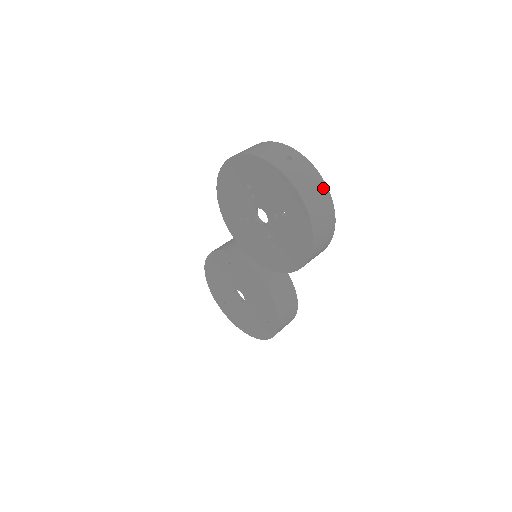
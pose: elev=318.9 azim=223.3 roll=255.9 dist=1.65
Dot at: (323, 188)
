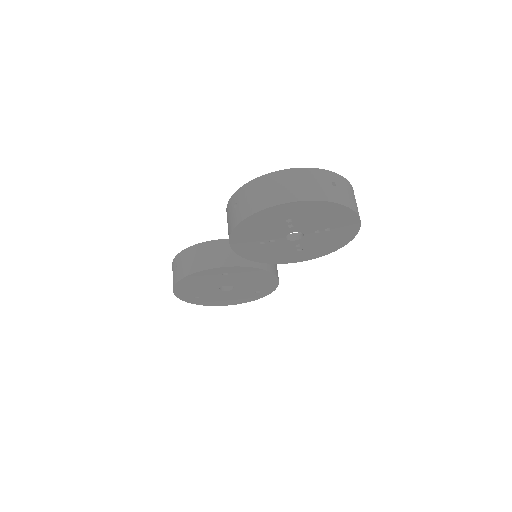
Dot at: (353, 192)
